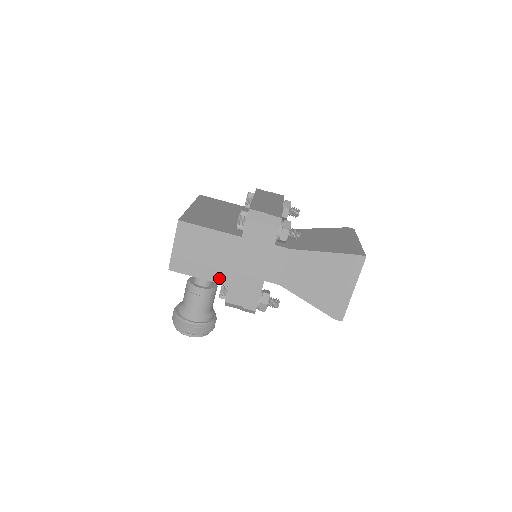
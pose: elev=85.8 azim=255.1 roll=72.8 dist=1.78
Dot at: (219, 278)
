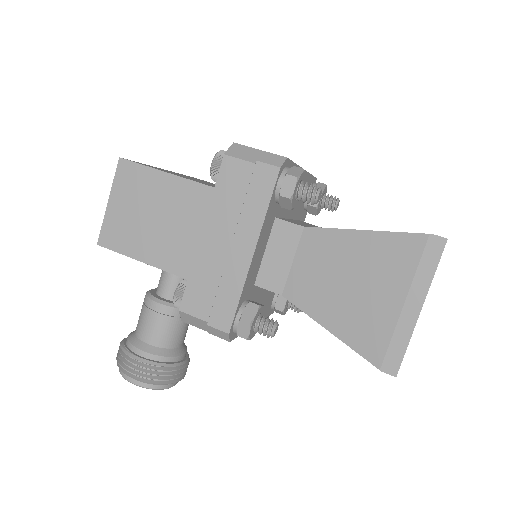
Dot at: (172, 263)
